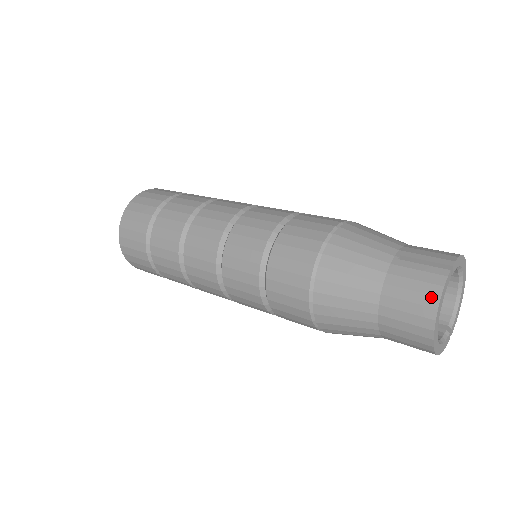
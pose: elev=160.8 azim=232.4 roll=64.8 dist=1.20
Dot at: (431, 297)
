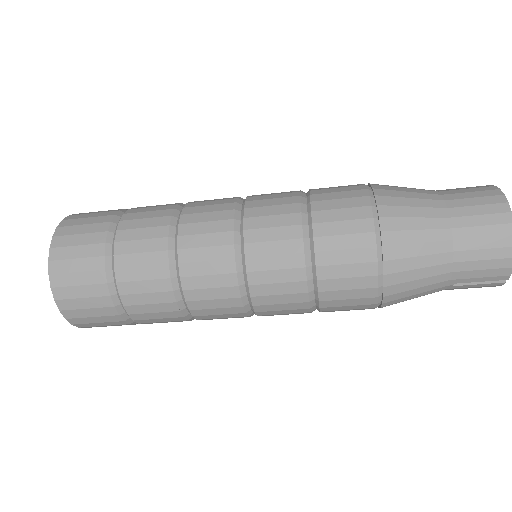
Dot at: (483, 186)
